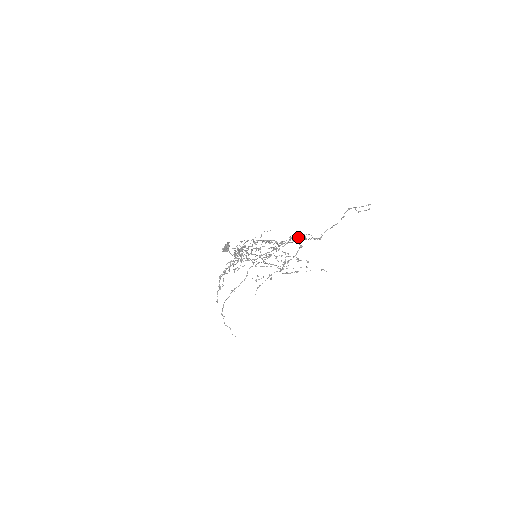
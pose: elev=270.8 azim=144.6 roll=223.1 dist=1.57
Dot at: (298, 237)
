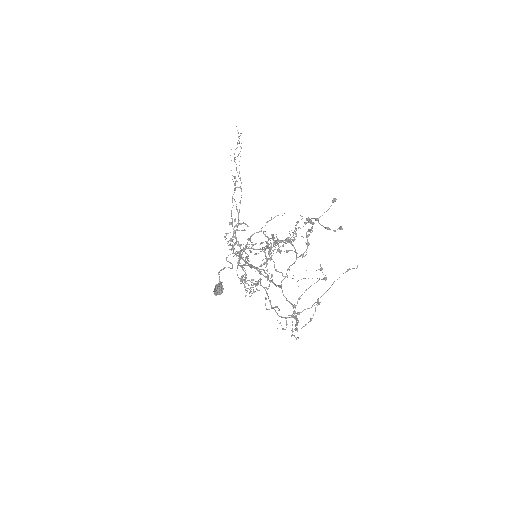
Dot at: occluded
